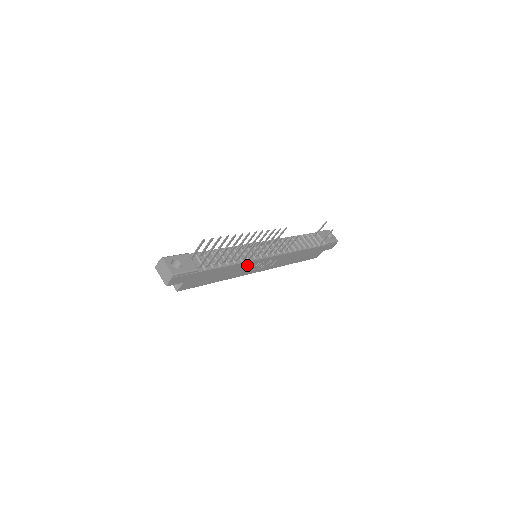
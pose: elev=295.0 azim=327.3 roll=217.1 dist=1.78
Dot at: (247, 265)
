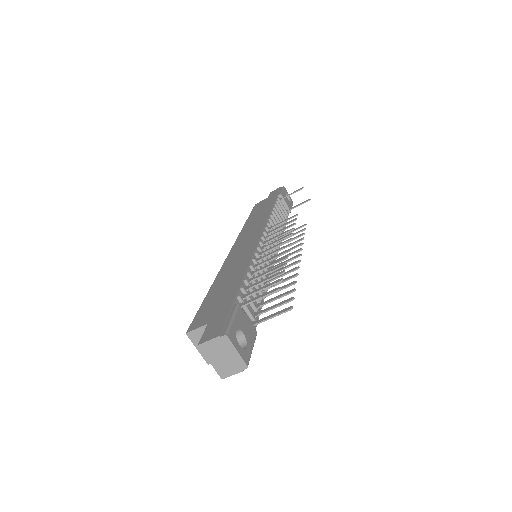
Dot at: occluded
